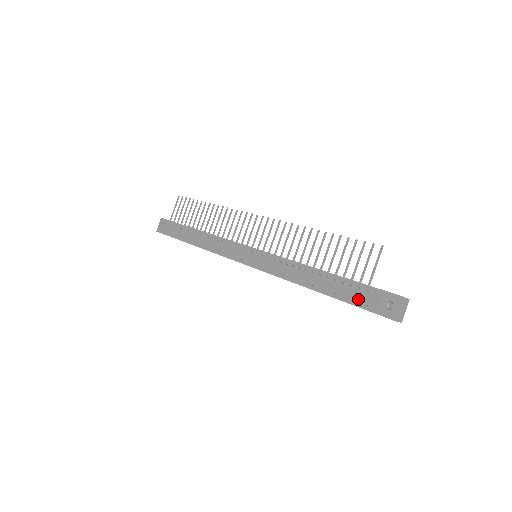
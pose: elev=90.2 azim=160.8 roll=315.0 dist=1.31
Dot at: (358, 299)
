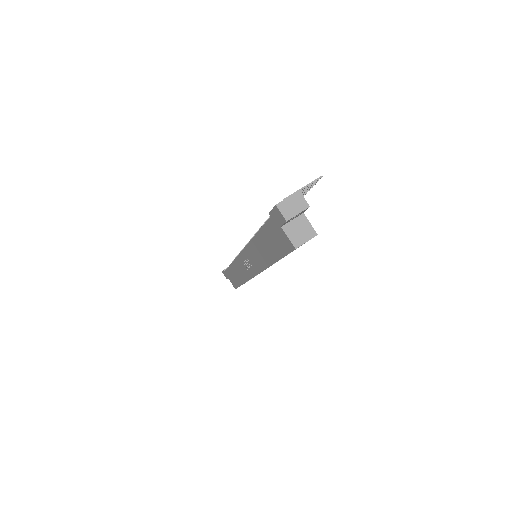
Dot at: occluded
